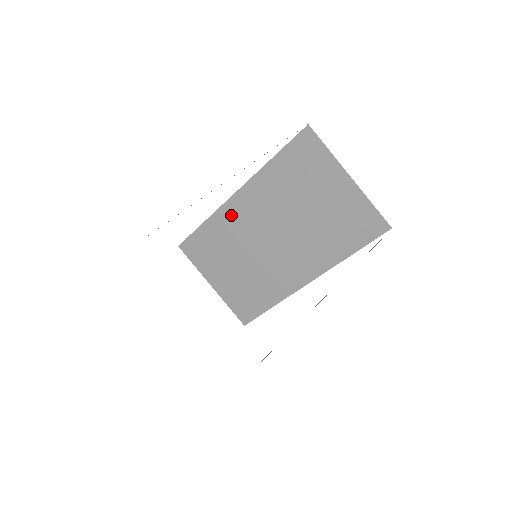
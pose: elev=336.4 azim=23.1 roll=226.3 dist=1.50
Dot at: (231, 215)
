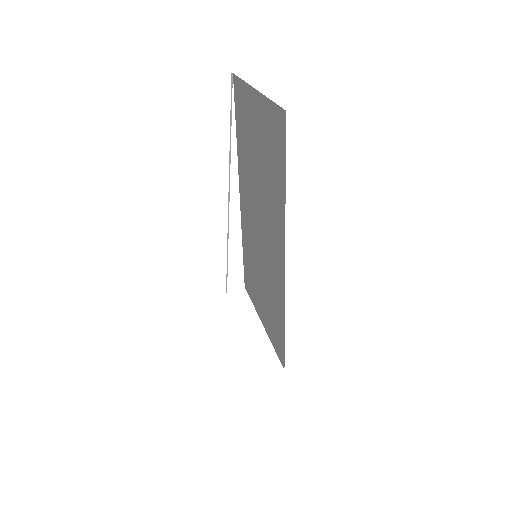
Dot at: (245, 222)
